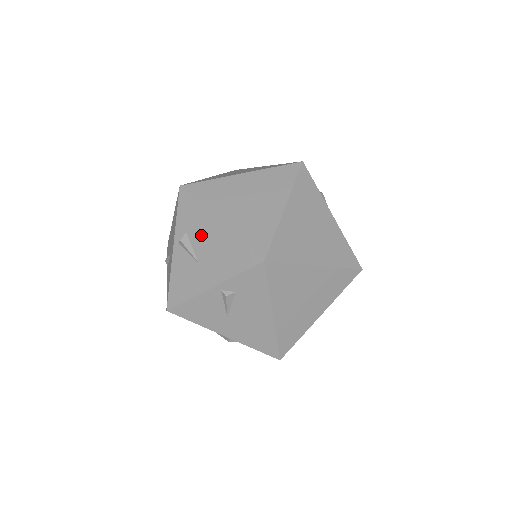
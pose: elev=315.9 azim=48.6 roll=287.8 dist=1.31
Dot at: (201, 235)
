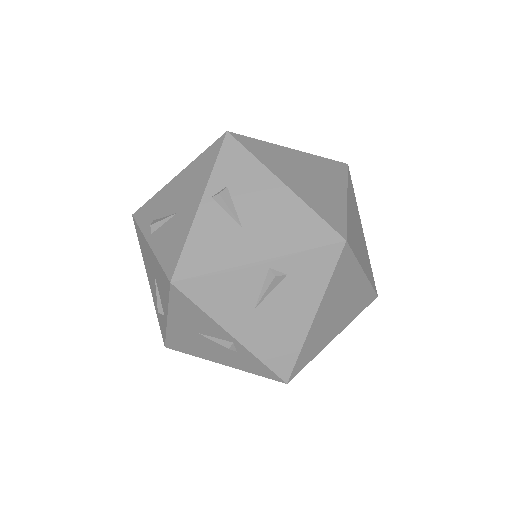
Dot at: (167, 201)
